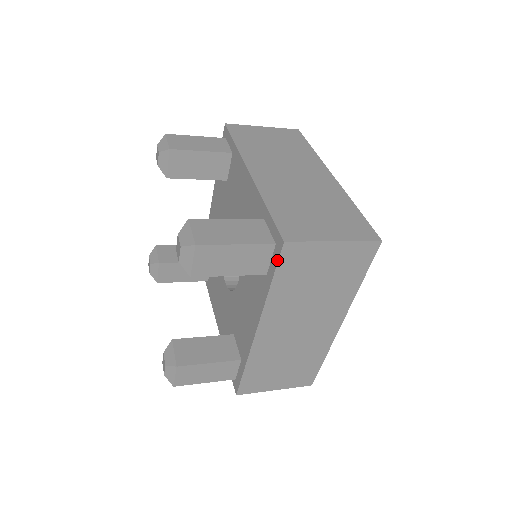
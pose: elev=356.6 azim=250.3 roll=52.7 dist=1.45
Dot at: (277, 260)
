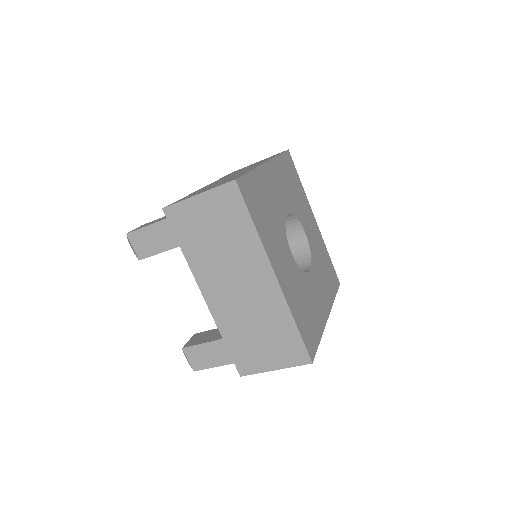
Dot at: (171, 226)
